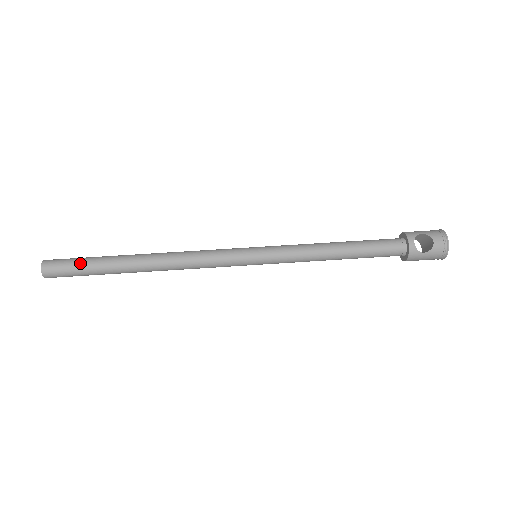
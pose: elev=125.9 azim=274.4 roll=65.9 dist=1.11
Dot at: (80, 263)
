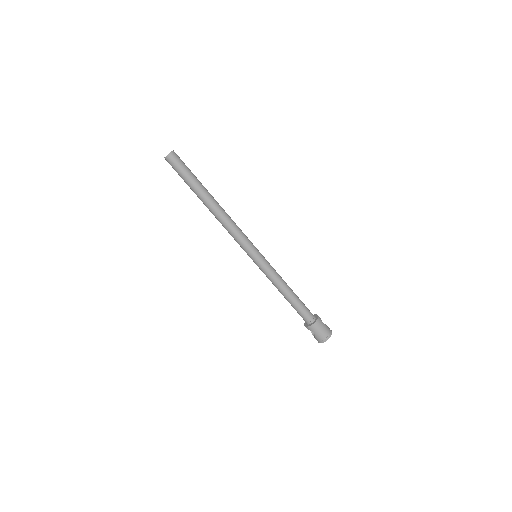
Dot at: (181, 177)
